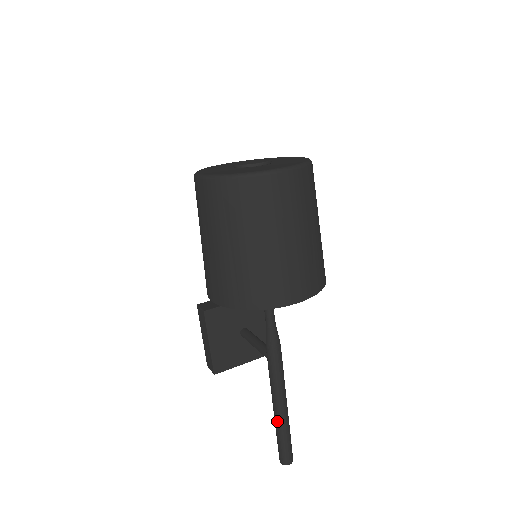
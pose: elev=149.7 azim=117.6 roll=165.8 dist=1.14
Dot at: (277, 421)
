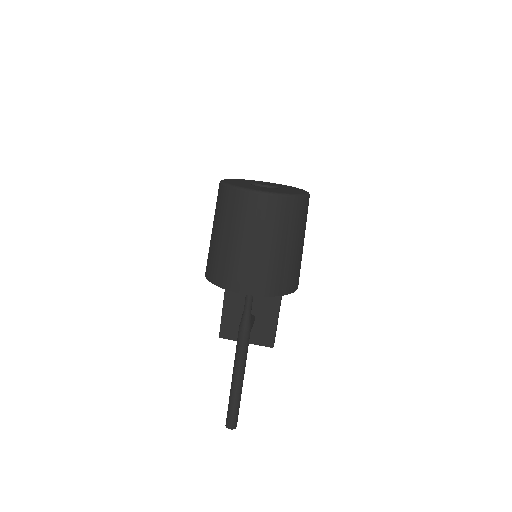
Dot at: (231, 389)
